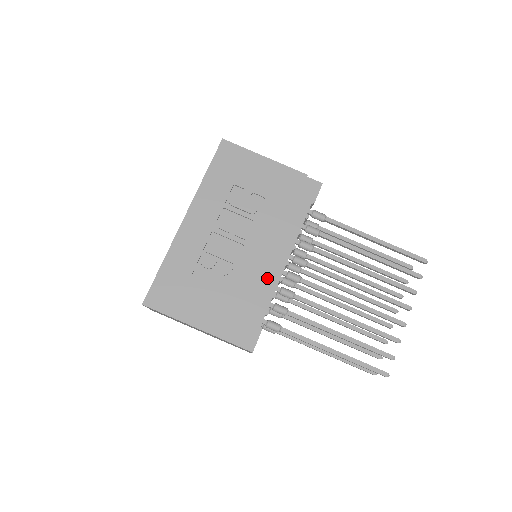
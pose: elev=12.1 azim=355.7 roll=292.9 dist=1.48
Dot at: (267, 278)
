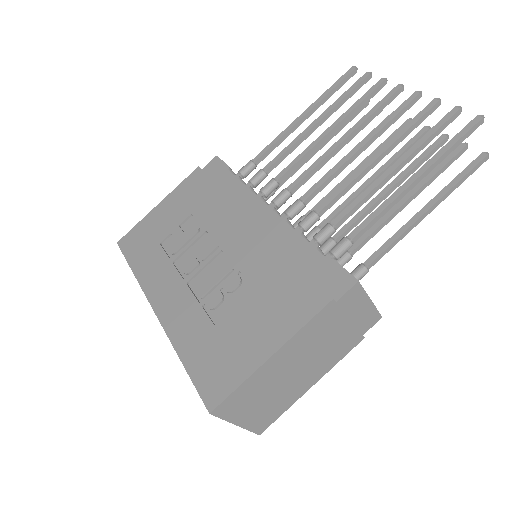
Dot at: (274, 235)
